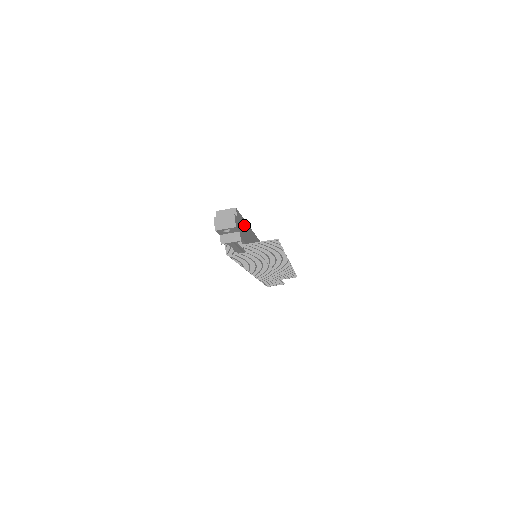
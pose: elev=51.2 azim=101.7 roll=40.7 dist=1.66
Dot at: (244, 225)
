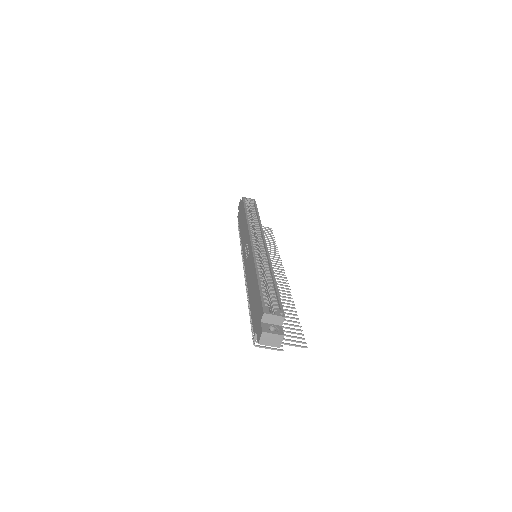
Dot at: occluded
